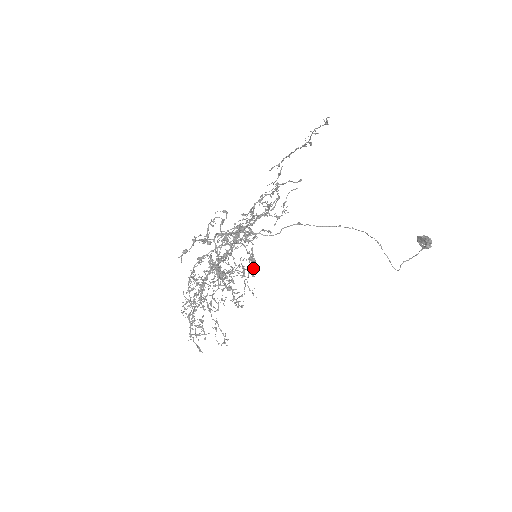
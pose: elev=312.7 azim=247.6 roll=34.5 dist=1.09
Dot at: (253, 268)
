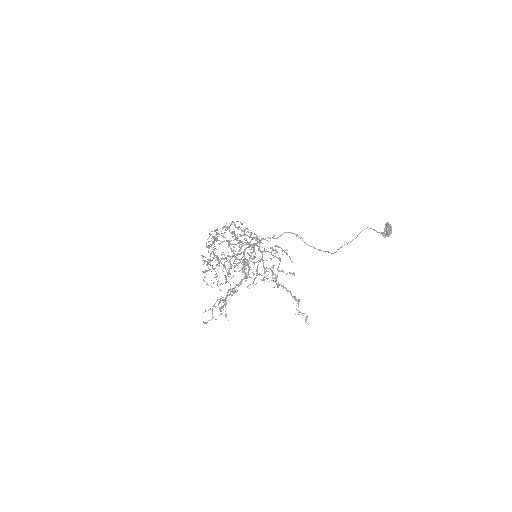
Dot at: occluded
